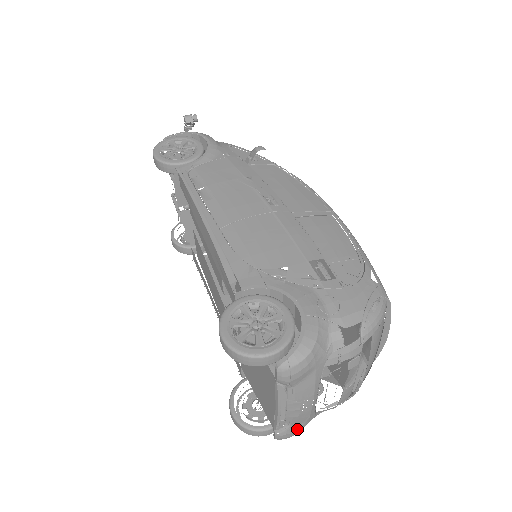
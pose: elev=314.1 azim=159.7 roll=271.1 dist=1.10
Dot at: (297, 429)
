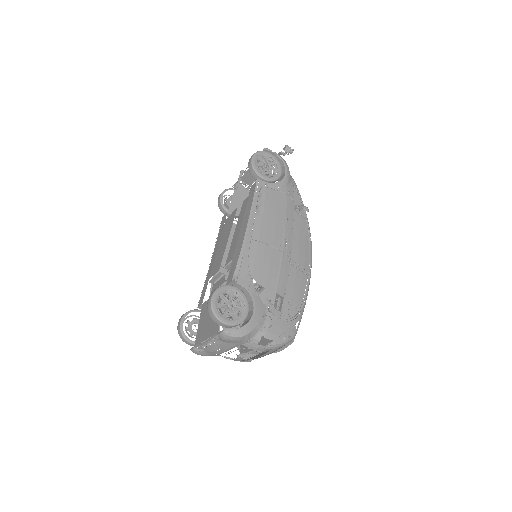
Dot at: (205, 354)
